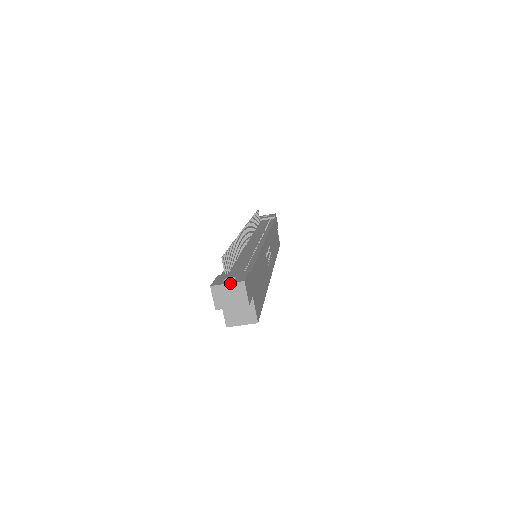
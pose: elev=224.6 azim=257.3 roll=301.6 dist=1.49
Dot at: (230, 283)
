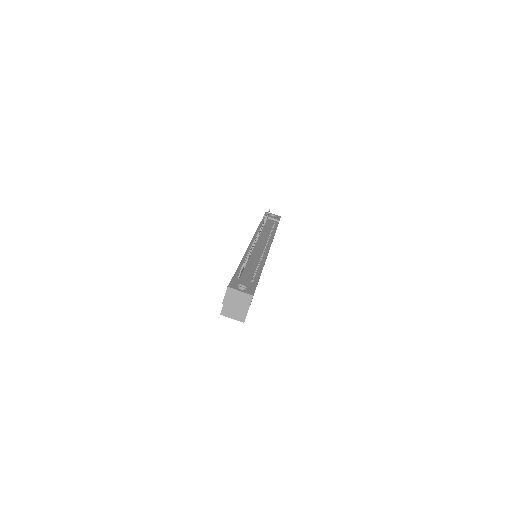
Dot at: (243, 292)
